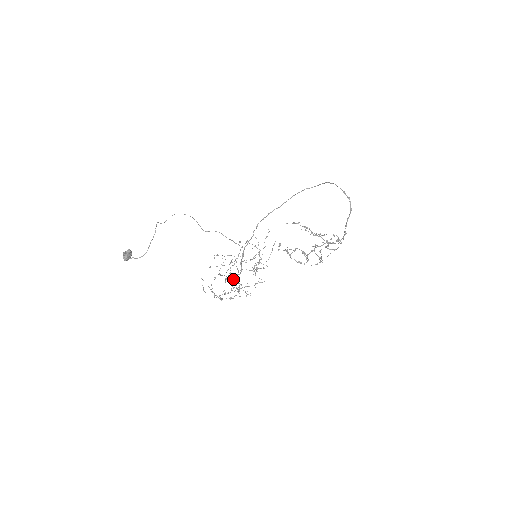
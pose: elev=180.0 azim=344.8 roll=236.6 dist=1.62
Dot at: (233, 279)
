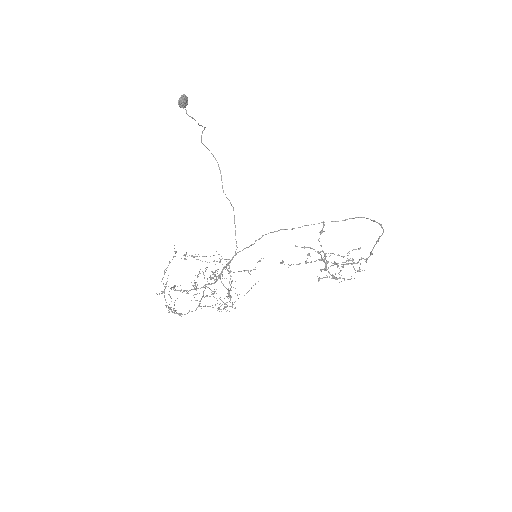
Dot at: occluded
